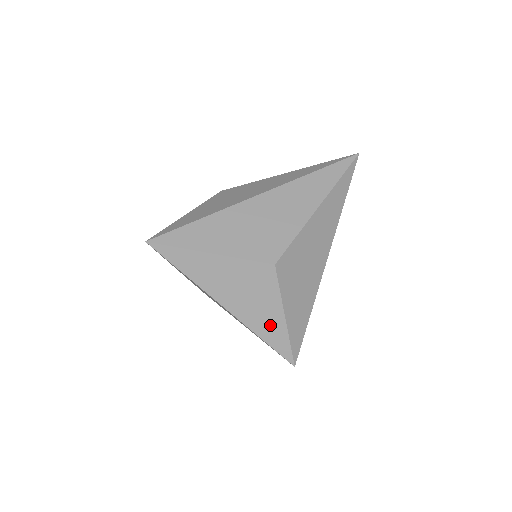
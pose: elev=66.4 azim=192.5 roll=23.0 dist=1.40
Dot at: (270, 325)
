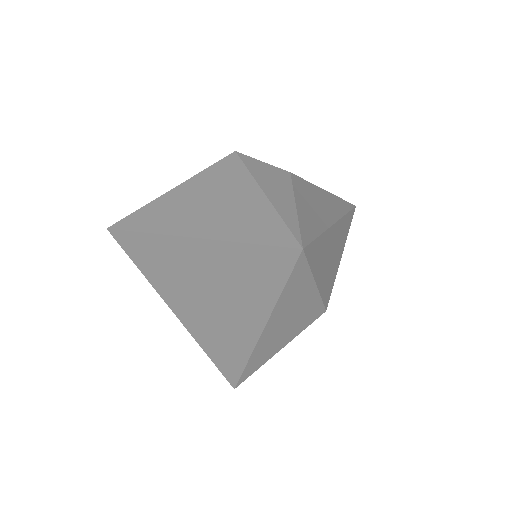
Dot at: (265, 355)
